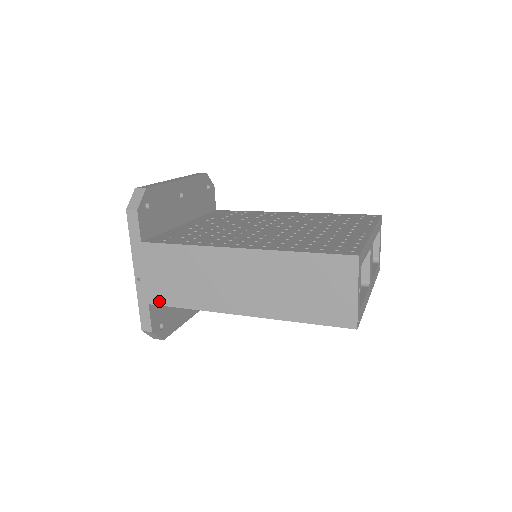
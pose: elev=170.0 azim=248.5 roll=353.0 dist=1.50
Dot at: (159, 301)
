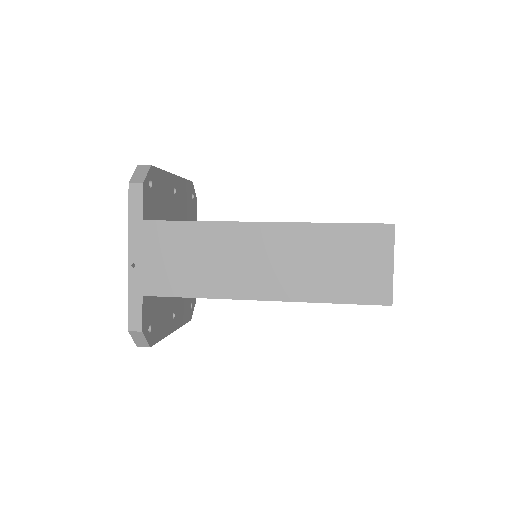
Dot at: (157, 291)
